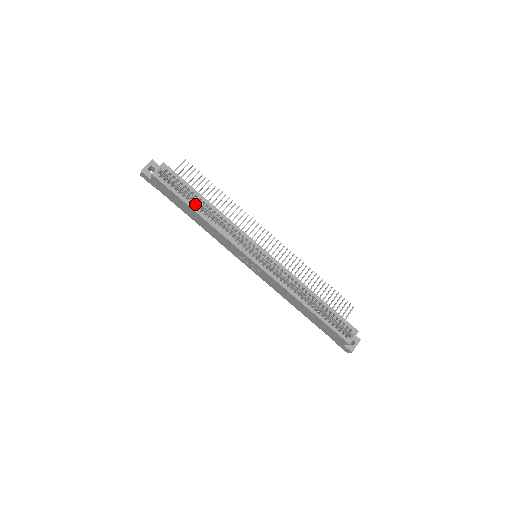
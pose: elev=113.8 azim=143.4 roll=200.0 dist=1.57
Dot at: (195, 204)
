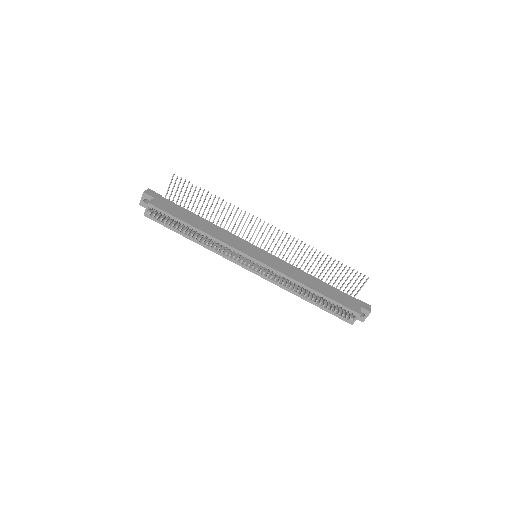
Dot at: occluded
